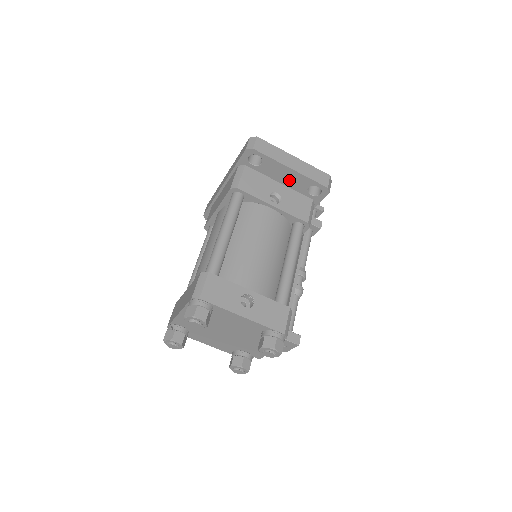
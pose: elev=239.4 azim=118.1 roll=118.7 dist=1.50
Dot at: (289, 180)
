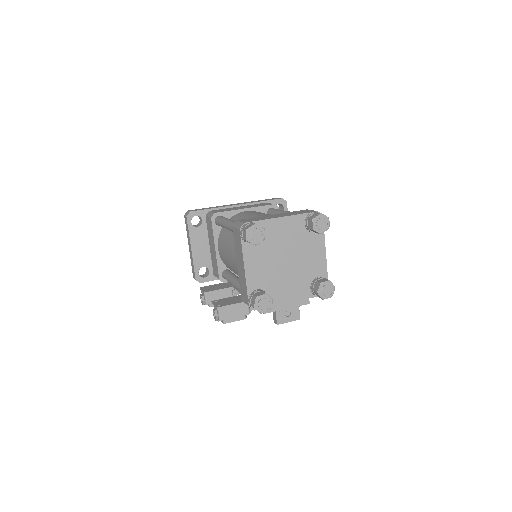
Dot at: occluded
